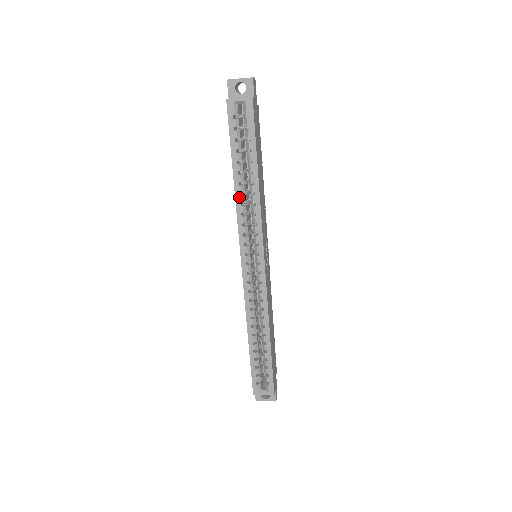
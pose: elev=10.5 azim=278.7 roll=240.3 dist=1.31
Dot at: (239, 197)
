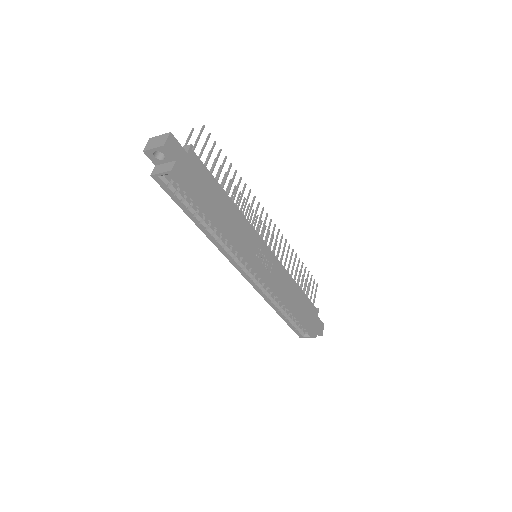
Dot at: (210, 237)
